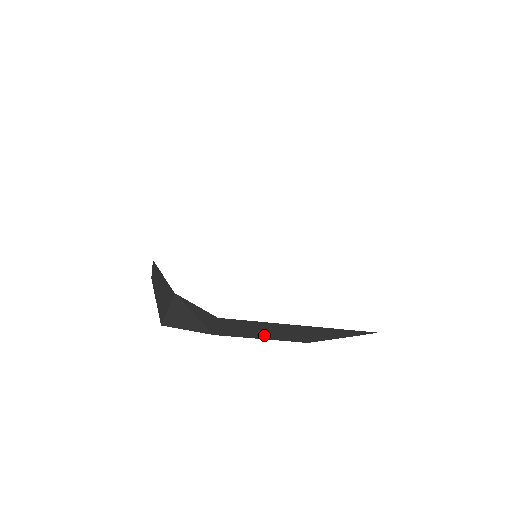
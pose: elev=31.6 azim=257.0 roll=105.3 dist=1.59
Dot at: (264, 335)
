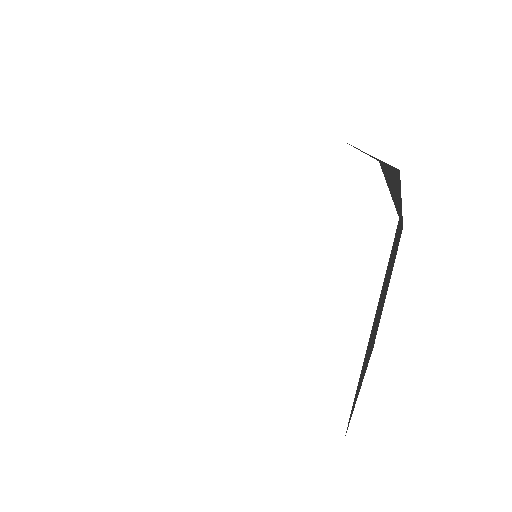
Dot at: occluded
